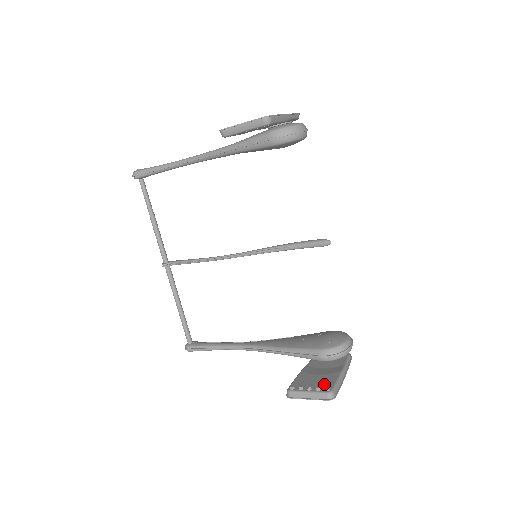
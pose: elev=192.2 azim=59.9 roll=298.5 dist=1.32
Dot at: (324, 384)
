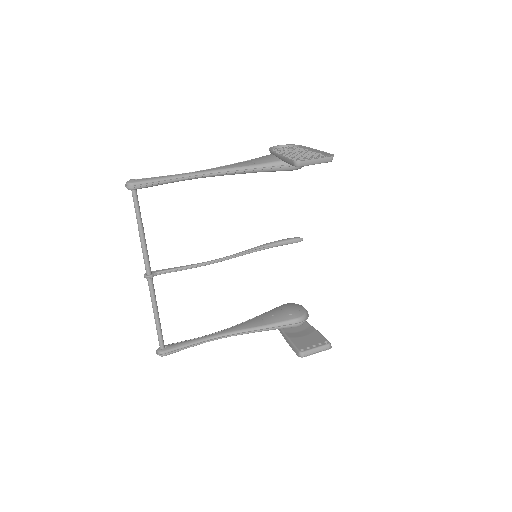
Dot at: (319, 340)
